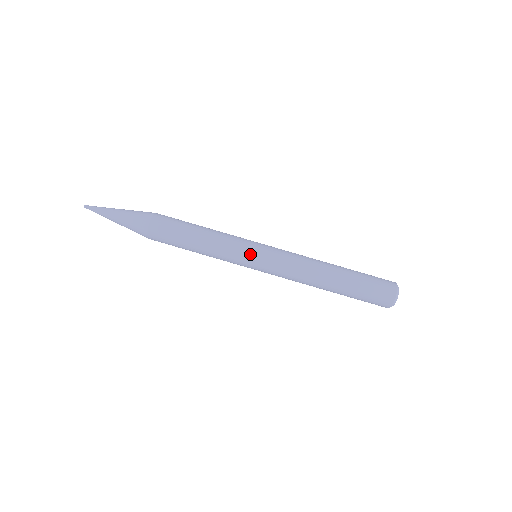
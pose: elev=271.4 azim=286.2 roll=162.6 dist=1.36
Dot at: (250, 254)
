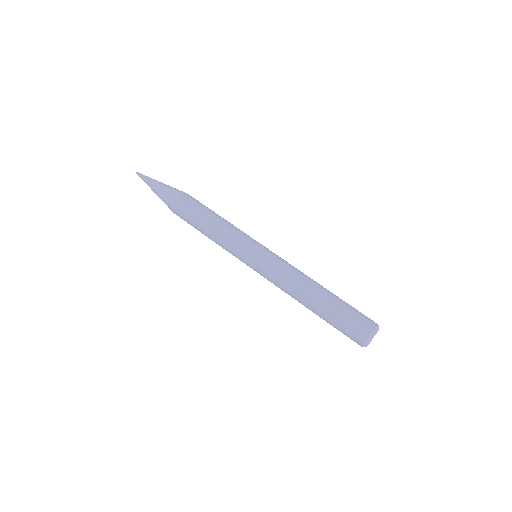
Dot at: (257, 242)
